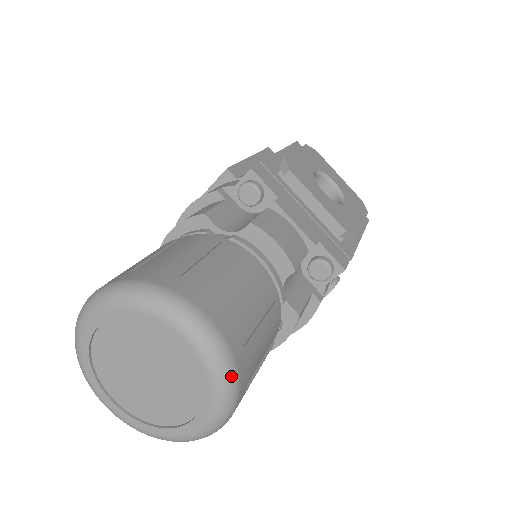
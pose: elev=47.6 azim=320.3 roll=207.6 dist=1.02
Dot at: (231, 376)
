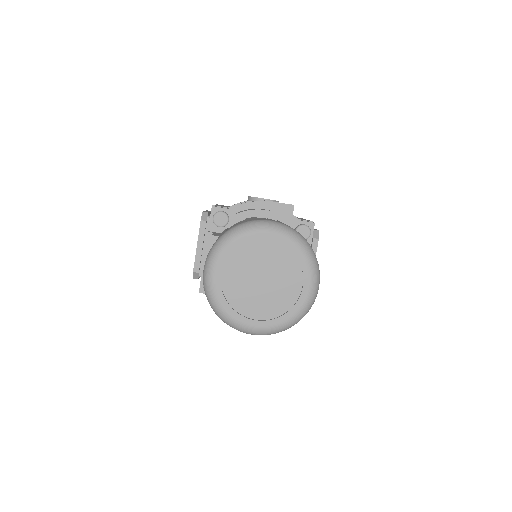
Dot at: occluded
